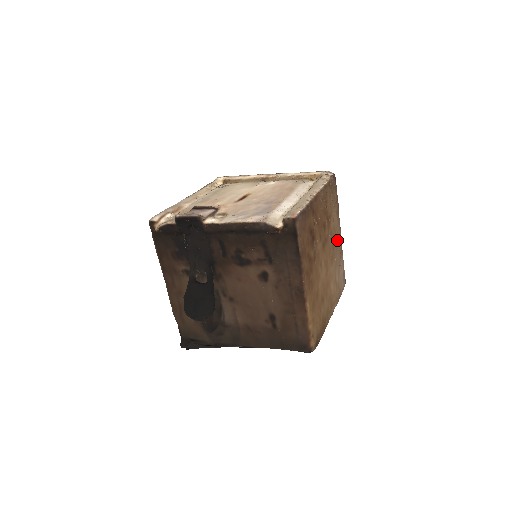
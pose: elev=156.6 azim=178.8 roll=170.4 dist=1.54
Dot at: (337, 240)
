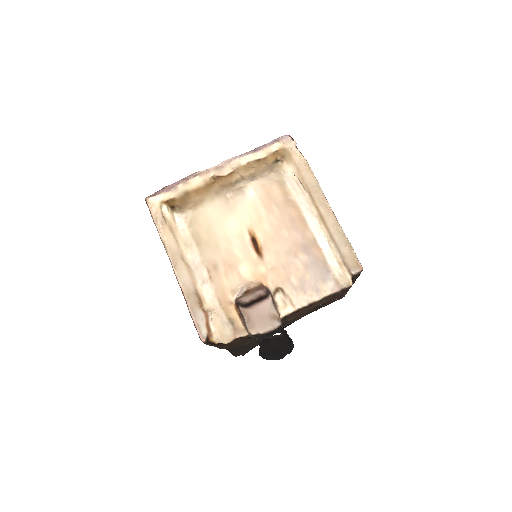
Dot at: occluded
